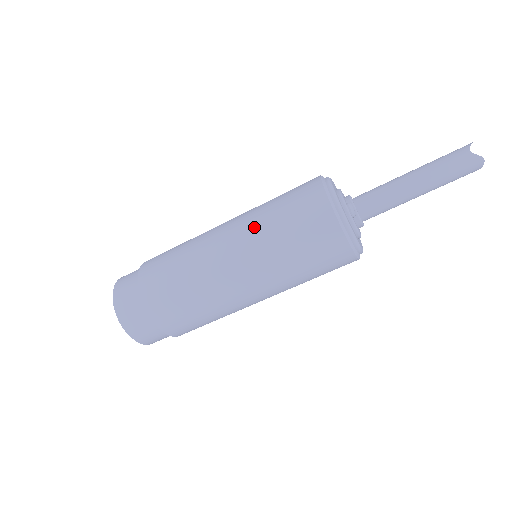
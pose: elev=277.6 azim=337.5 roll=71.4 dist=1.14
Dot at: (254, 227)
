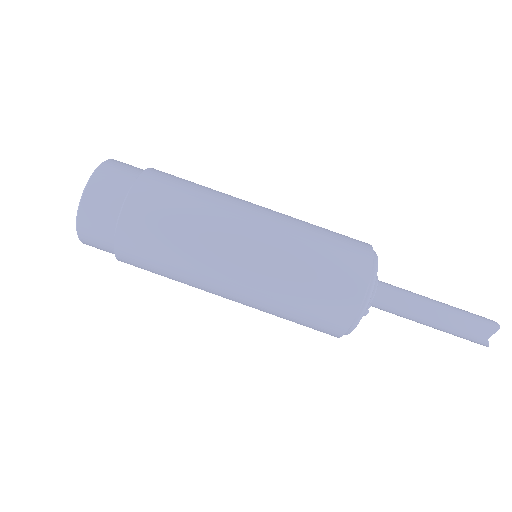
Dot at: (274, 280)
